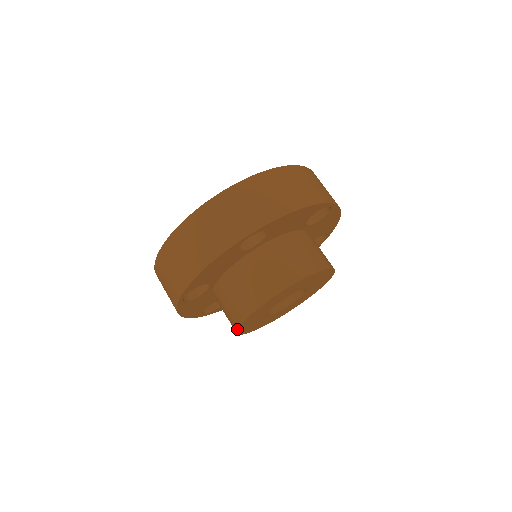
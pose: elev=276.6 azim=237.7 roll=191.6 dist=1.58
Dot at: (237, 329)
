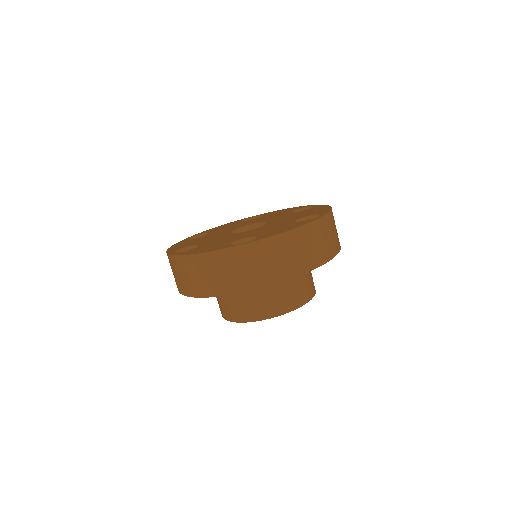
Dot at: occluded
